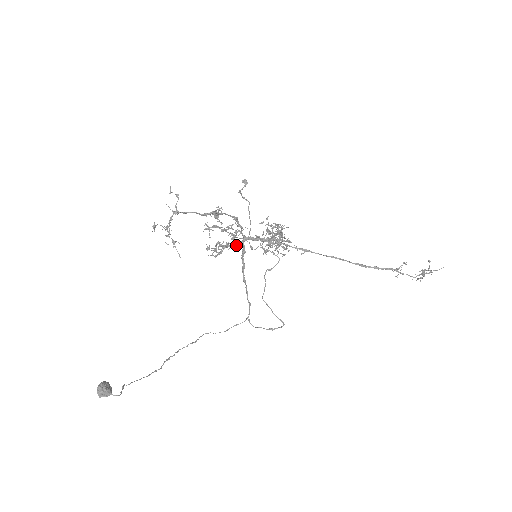
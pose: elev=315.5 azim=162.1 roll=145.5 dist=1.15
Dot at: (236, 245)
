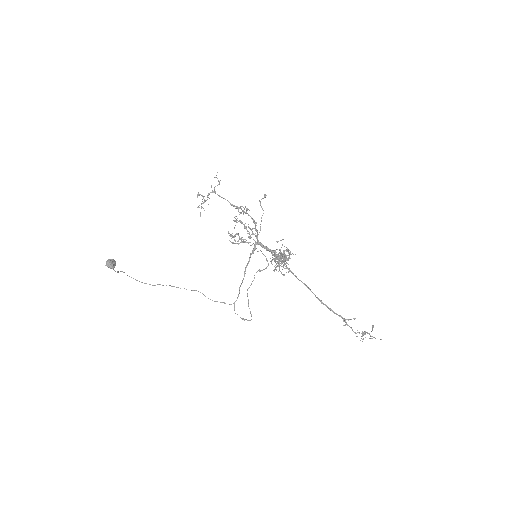
Dot at: (251, 245)
